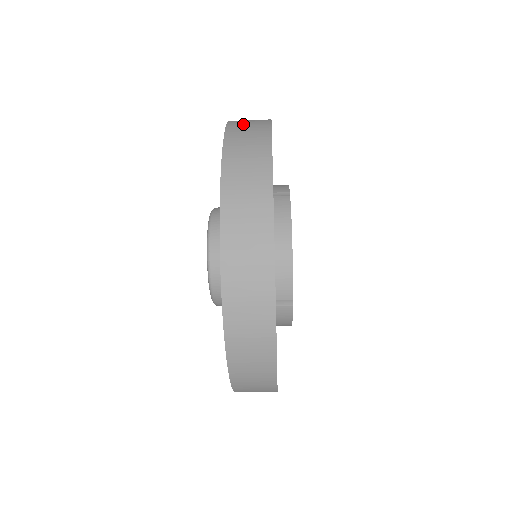
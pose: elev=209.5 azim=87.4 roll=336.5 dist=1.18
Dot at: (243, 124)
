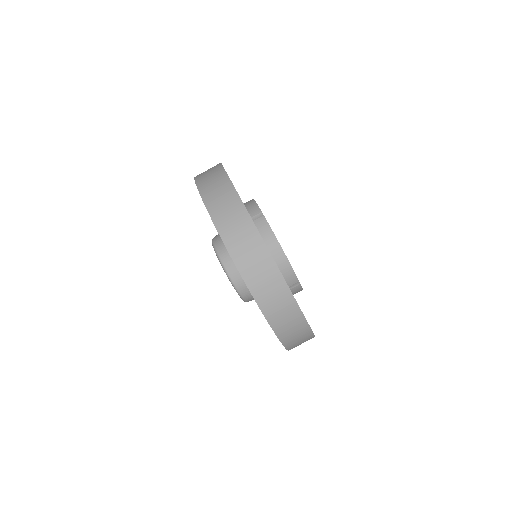
Dot at: occluded
